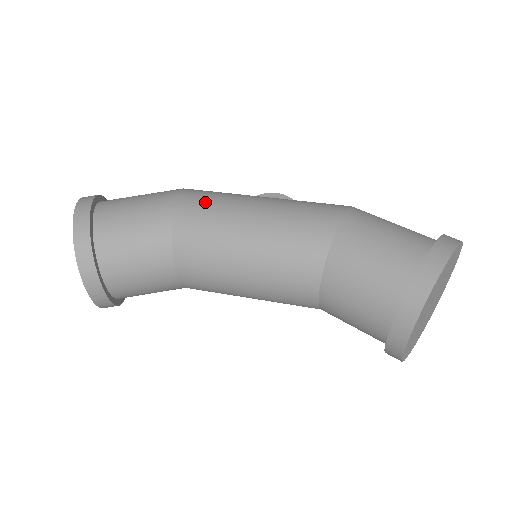
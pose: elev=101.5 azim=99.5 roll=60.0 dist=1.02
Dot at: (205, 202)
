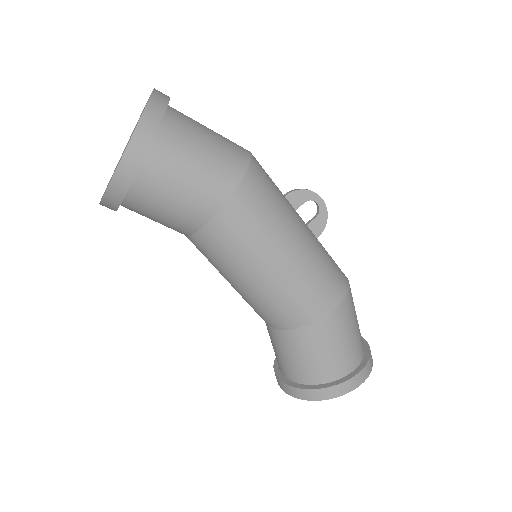
Dot at: (250, 223)
